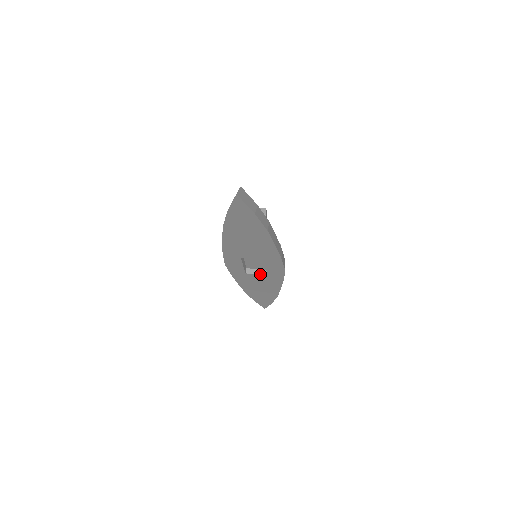
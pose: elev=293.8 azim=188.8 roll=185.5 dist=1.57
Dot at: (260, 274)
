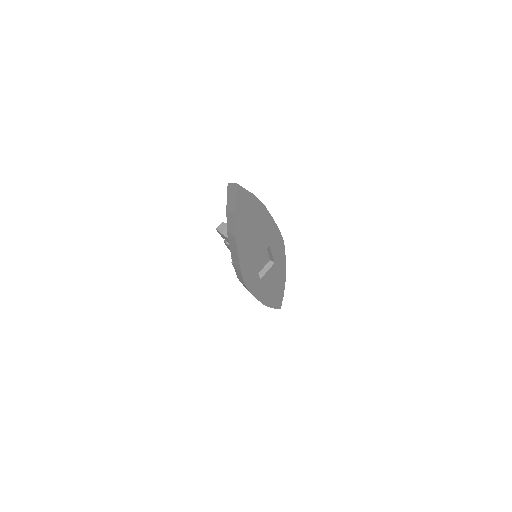
Dot at: (269, 268)
